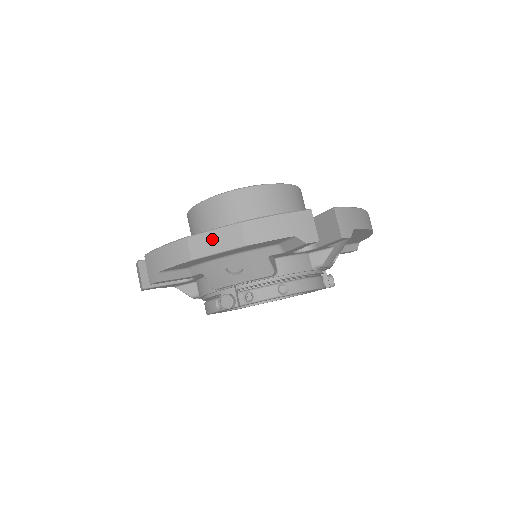
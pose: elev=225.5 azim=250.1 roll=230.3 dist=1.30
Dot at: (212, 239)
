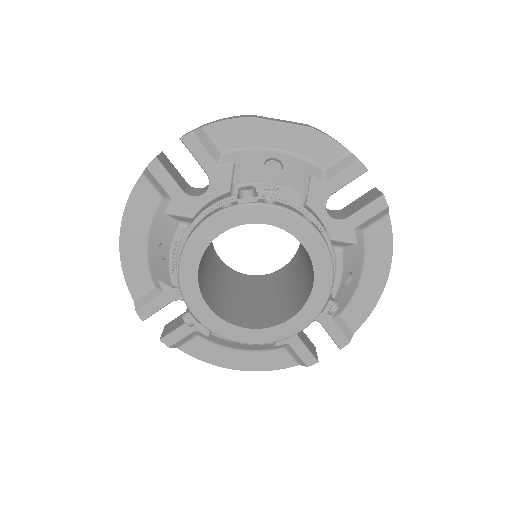
Dot at: (277, 119)
